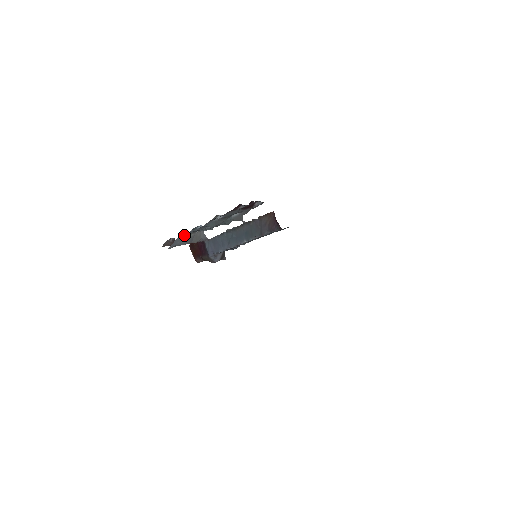
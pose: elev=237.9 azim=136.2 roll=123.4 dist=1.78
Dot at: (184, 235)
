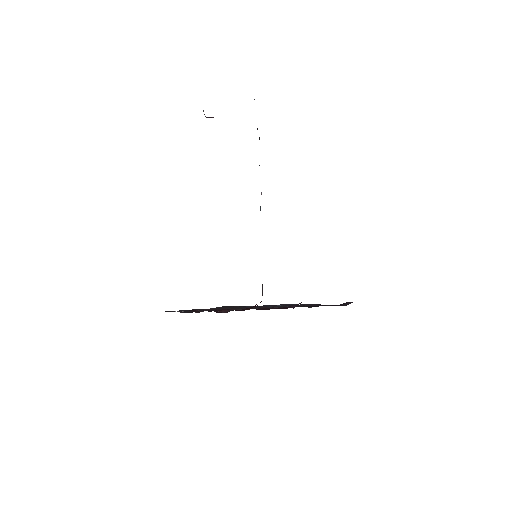
Dot at: occluded
